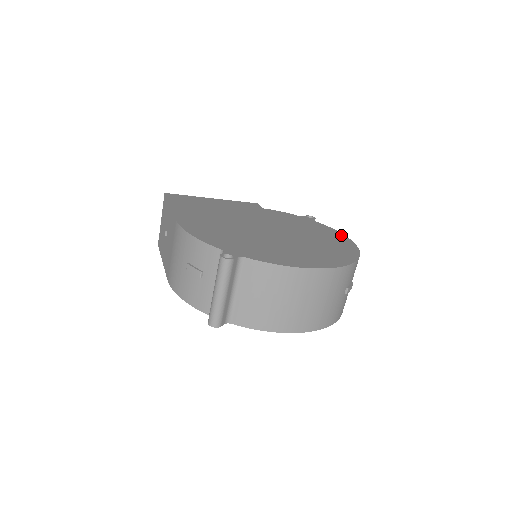
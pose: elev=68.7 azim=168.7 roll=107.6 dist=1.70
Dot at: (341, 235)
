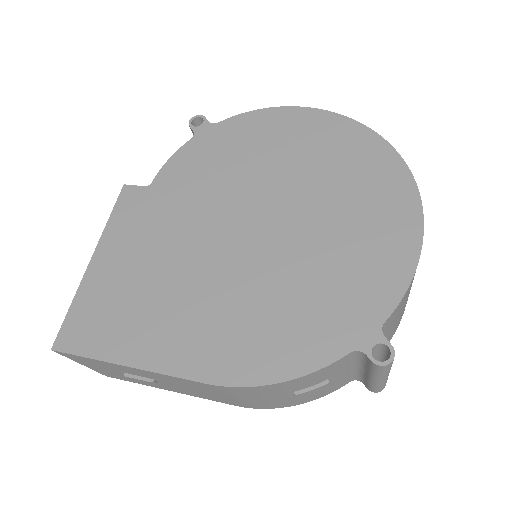
Dot at: (282, 112)
